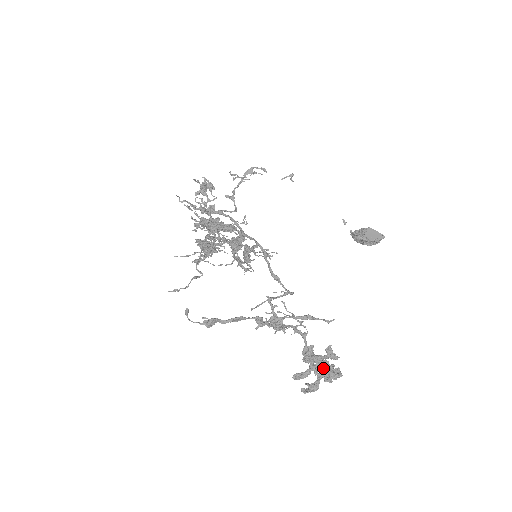
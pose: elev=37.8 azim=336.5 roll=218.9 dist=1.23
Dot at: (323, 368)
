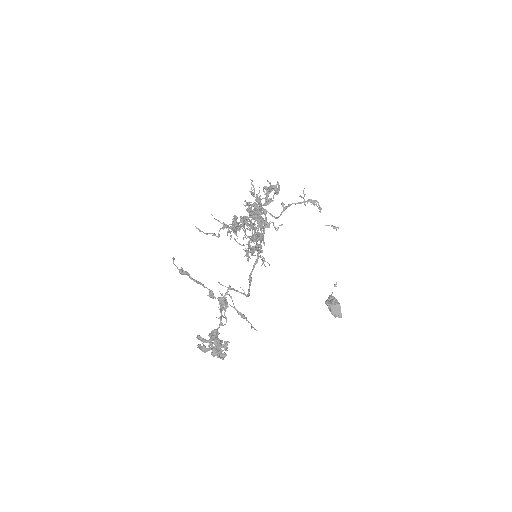
Dot at: (213, 348)
